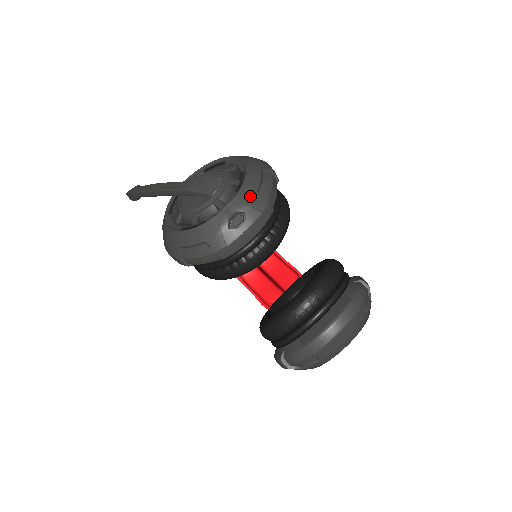
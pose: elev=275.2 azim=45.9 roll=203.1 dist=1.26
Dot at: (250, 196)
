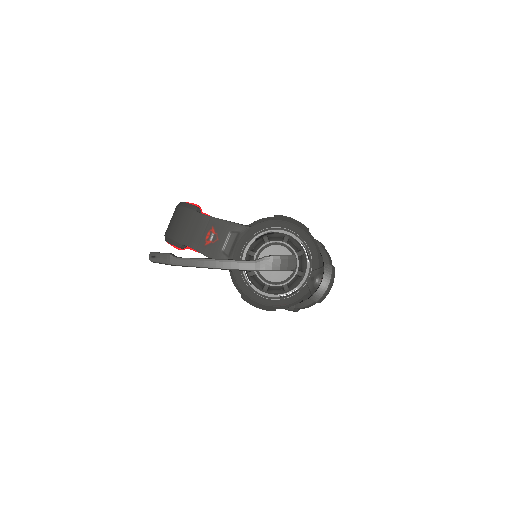
Dot at: (318, 261)
